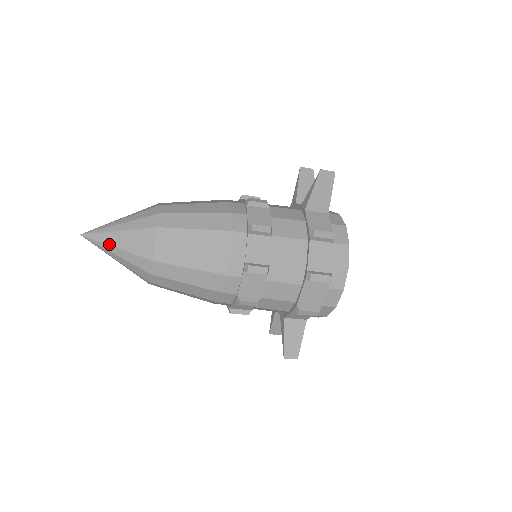
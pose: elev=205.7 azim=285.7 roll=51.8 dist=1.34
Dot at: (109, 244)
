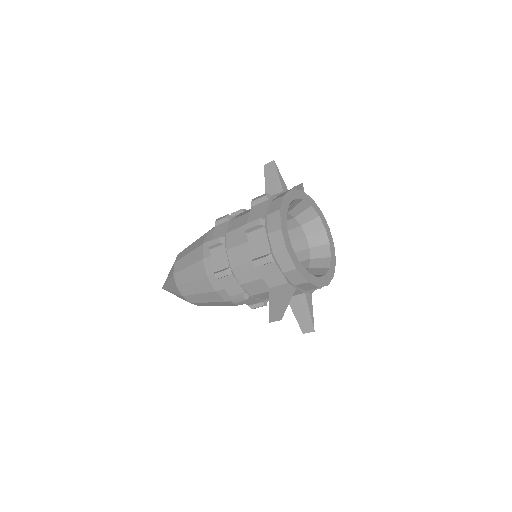
Dot at: (166, 282)
